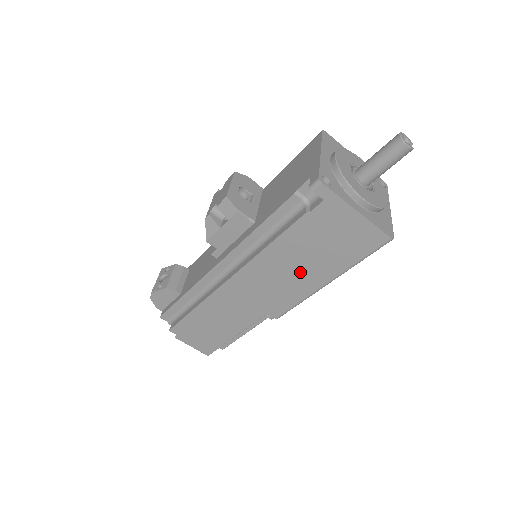
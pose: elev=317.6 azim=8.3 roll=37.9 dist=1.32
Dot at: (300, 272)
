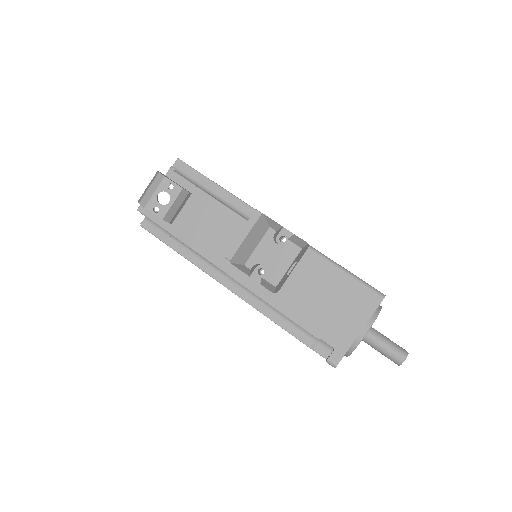
Dot at: occluded
